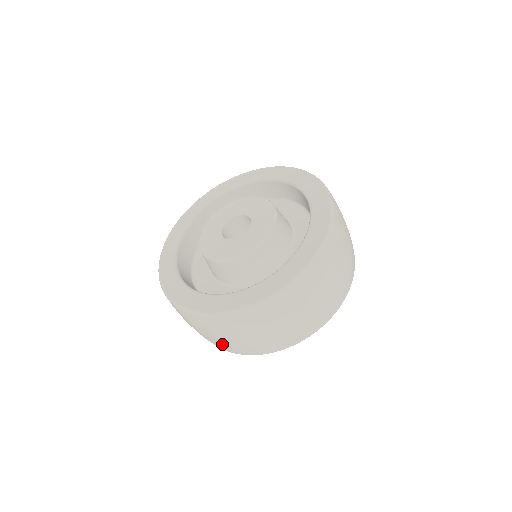
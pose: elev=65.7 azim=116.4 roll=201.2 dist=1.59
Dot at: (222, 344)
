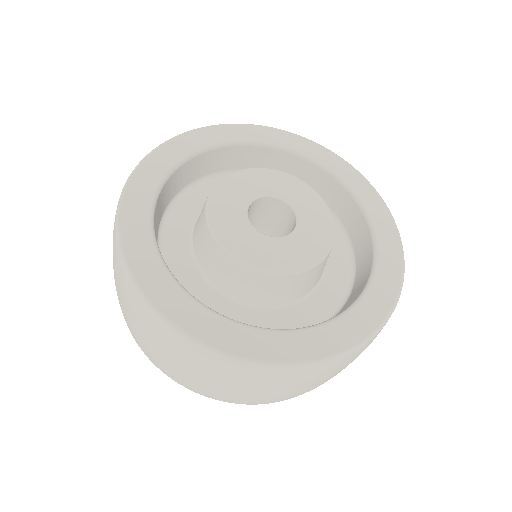
Dot at: (130, 325)
